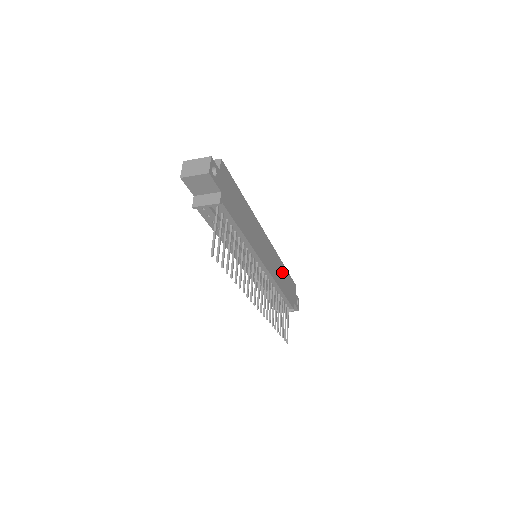
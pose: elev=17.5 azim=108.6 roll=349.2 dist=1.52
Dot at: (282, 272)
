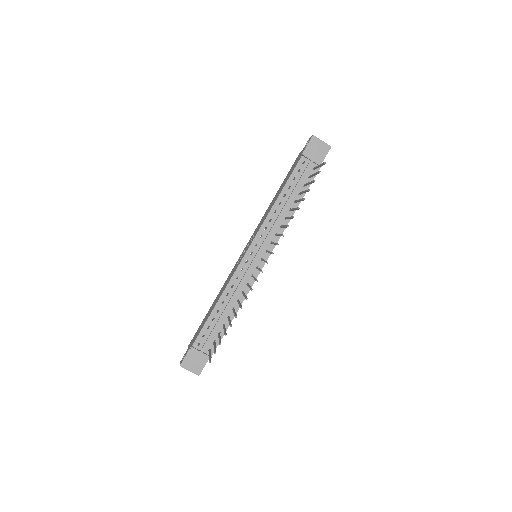
Dot at: occluded
